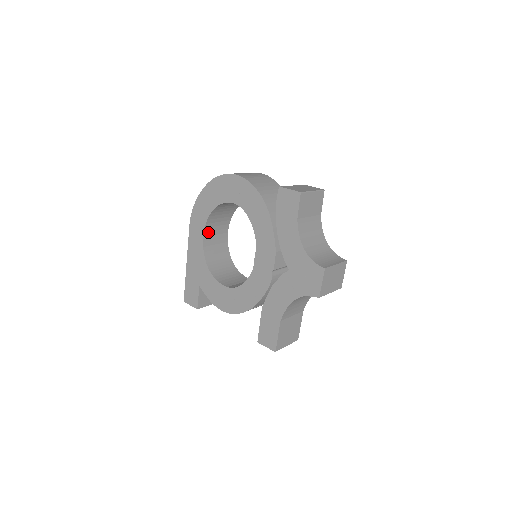
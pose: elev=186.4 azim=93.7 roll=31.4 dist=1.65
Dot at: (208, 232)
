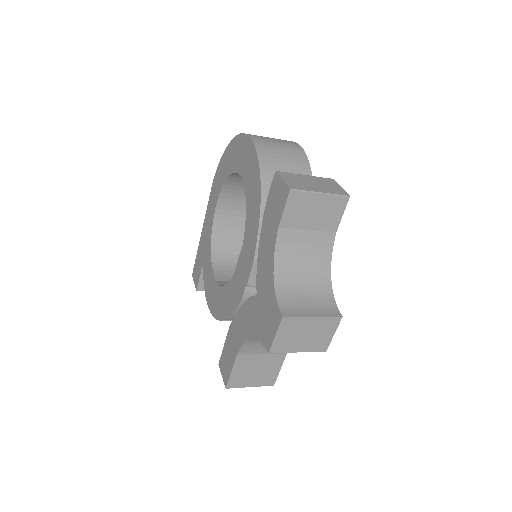
Dot at: (225, 204)
